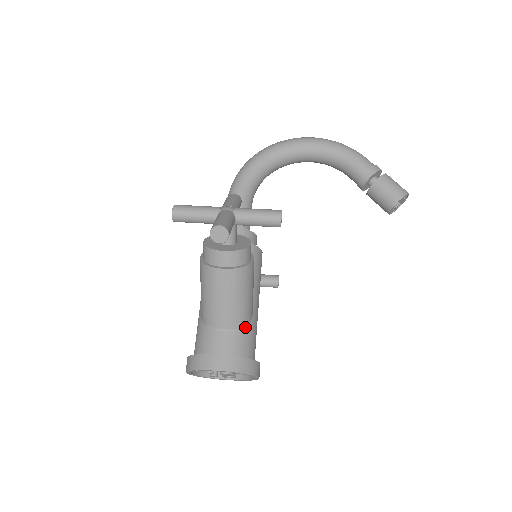
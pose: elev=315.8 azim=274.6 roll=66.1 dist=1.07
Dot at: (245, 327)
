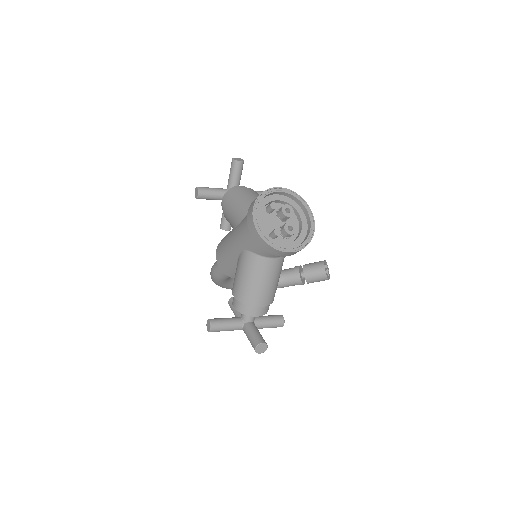
Dot at: occluded
